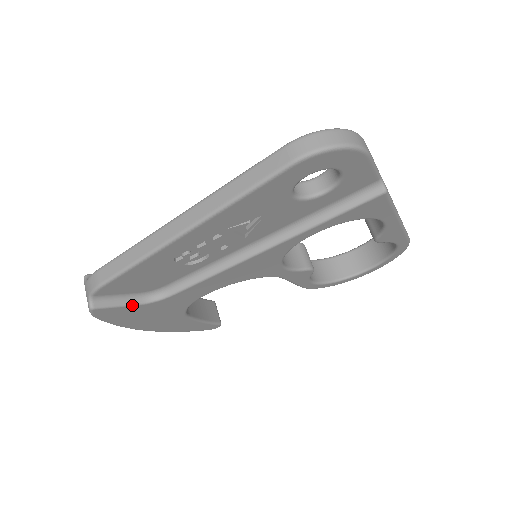
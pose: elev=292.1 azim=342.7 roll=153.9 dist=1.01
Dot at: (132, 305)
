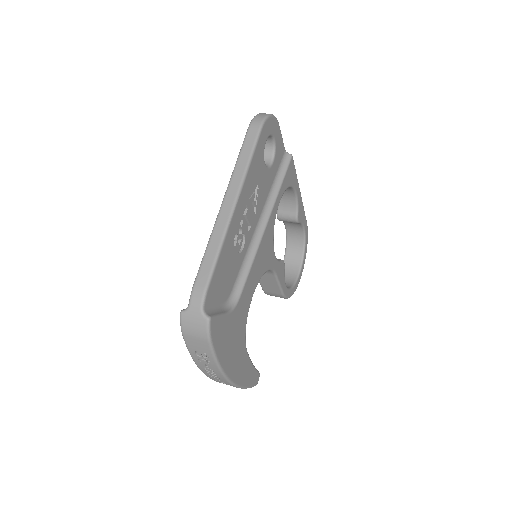
Dot at: (225, 314)
